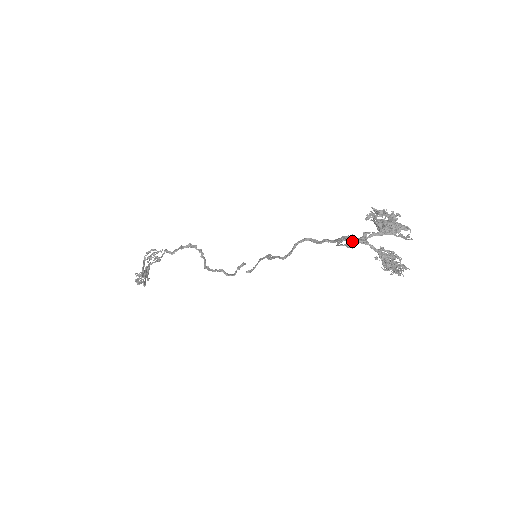
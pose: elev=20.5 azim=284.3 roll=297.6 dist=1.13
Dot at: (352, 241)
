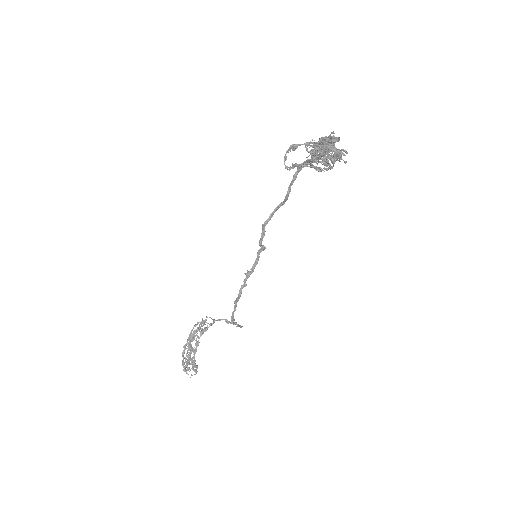
Dot at: (299, 165)
